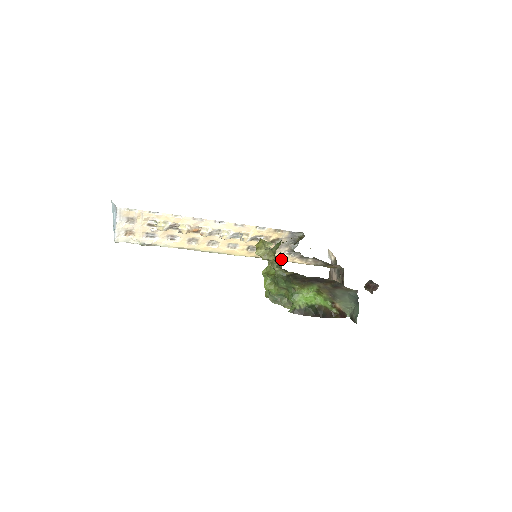
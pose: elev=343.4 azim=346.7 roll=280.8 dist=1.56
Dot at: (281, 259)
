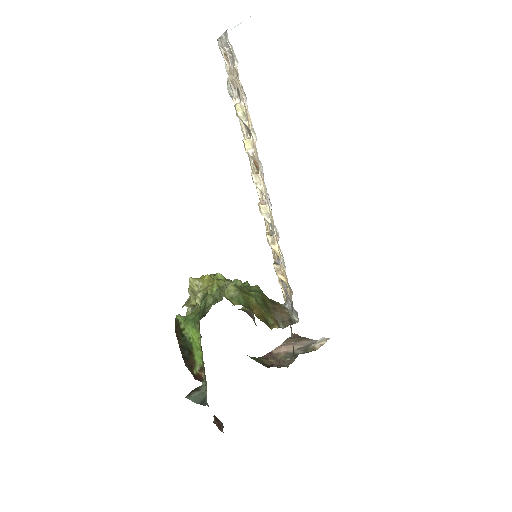
Dot at: (280, 284)
